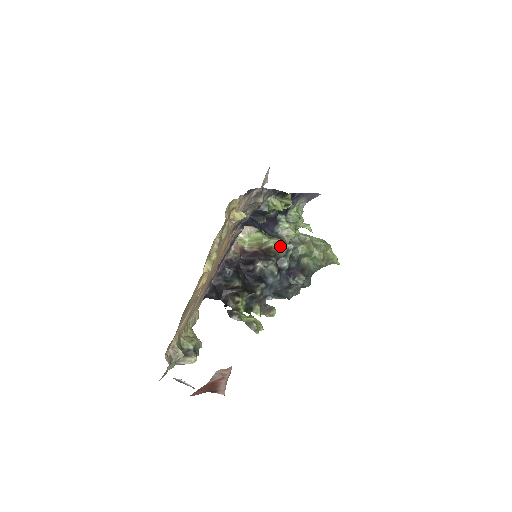
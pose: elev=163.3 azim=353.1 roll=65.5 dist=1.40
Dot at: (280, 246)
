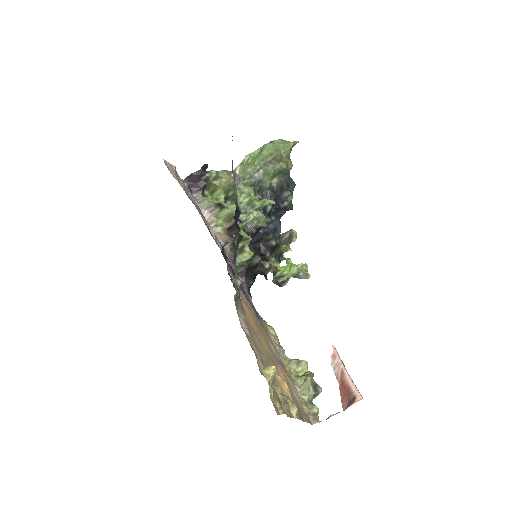
Dot at: occluded
